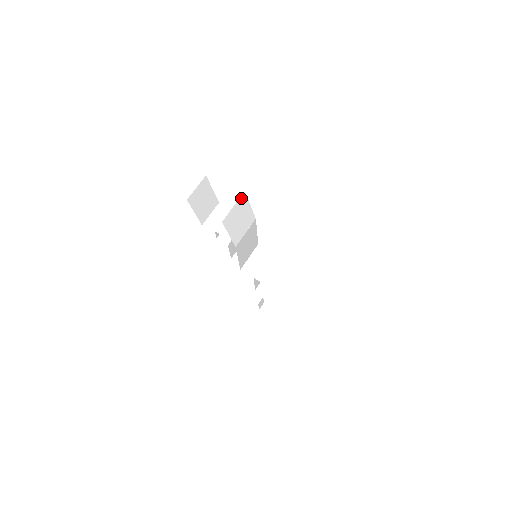
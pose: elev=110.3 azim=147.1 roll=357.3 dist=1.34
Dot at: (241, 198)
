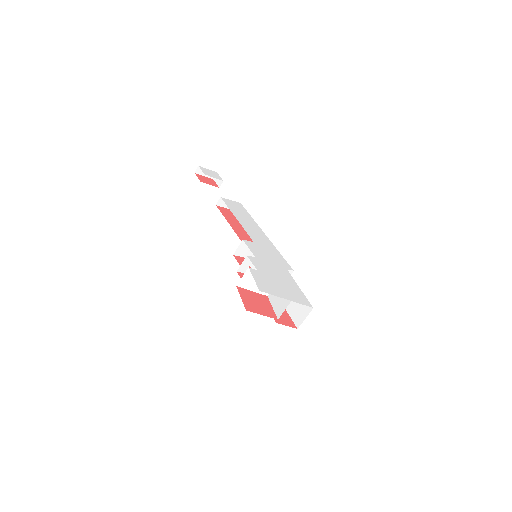
Dot at: (288, 303)
